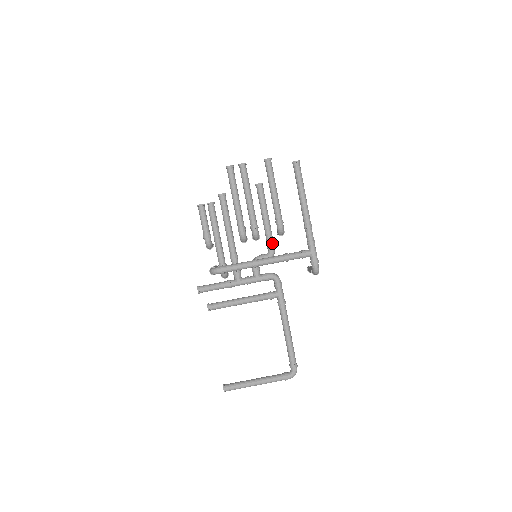
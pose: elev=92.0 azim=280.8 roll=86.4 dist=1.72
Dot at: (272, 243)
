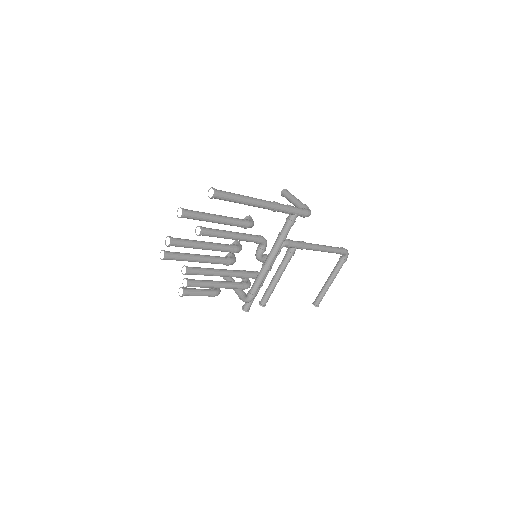
Dot at: (257, 239)
